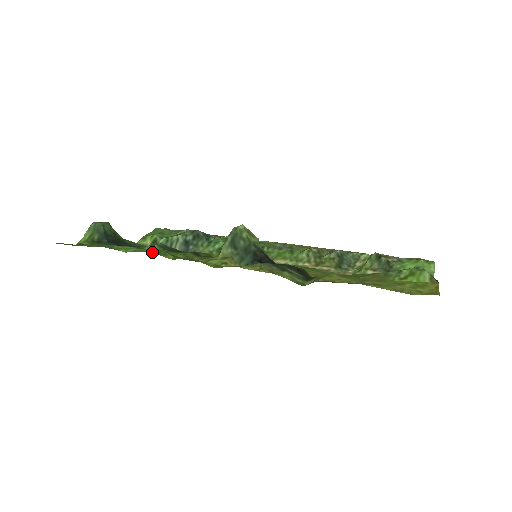
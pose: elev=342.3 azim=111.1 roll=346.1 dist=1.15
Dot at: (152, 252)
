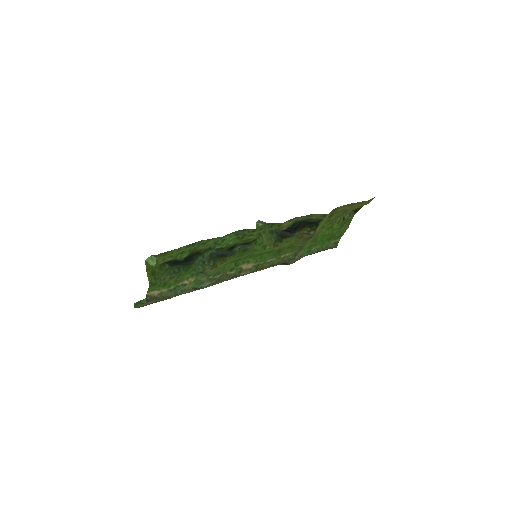
Dot at: (240, 230)
